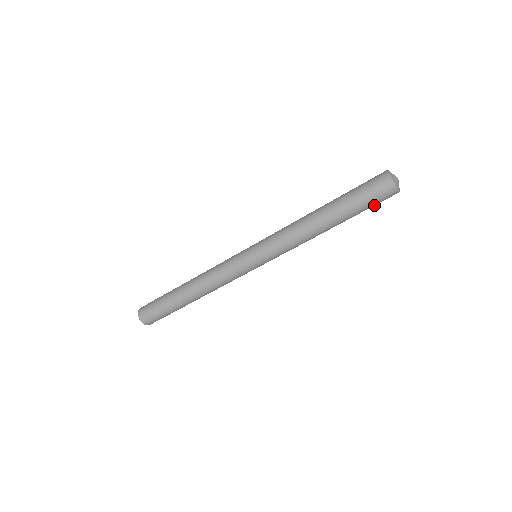
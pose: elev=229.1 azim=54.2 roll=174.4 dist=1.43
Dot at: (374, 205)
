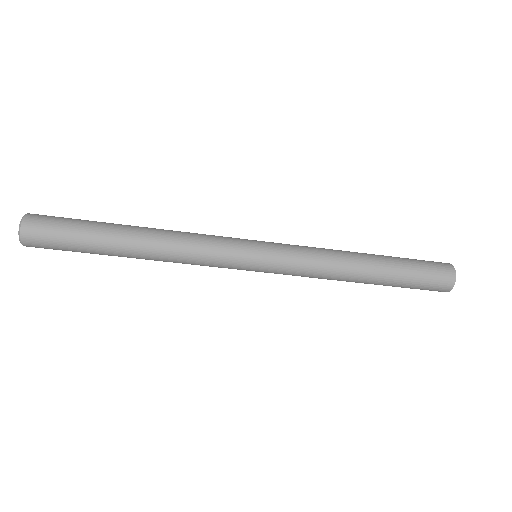
Dot at: occluded
